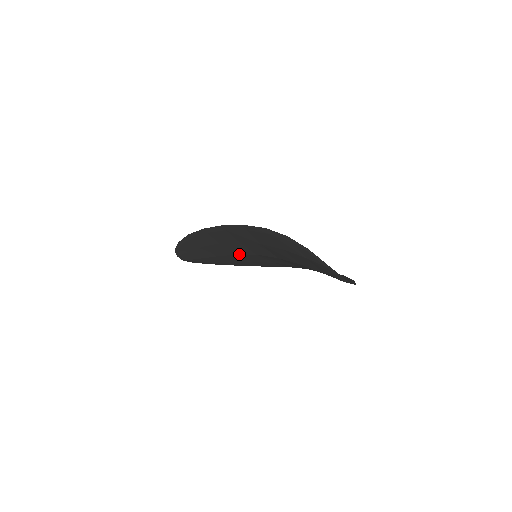
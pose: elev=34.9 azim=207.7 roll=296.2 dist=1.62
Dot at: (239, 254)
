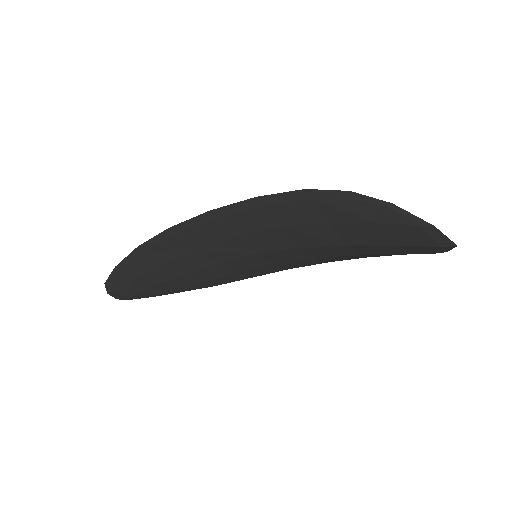
Dot at: (223, 262)
